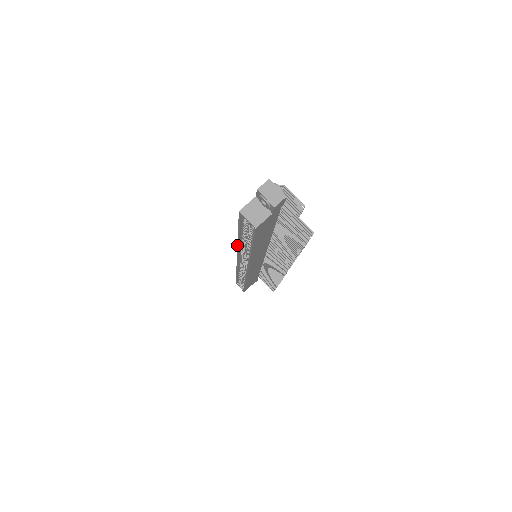
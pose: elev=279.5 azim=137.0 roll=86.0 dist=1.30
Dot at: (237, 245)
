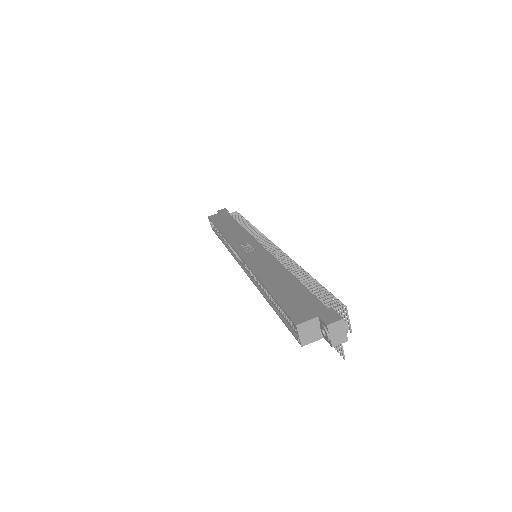
Dot at: (254, 273)
